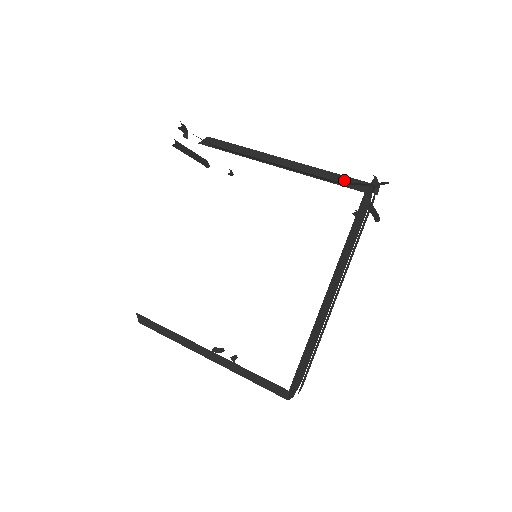
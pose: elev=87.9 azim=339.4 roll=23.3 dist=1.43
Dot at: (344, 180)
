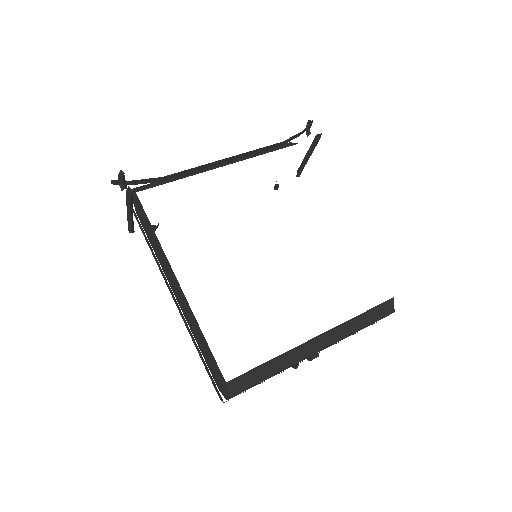
Dot at: (276, 148)
